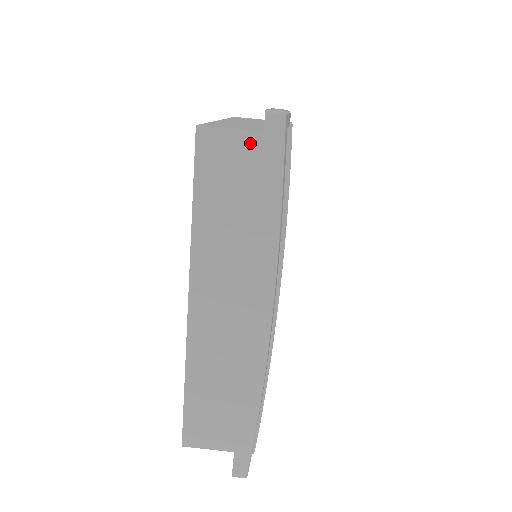
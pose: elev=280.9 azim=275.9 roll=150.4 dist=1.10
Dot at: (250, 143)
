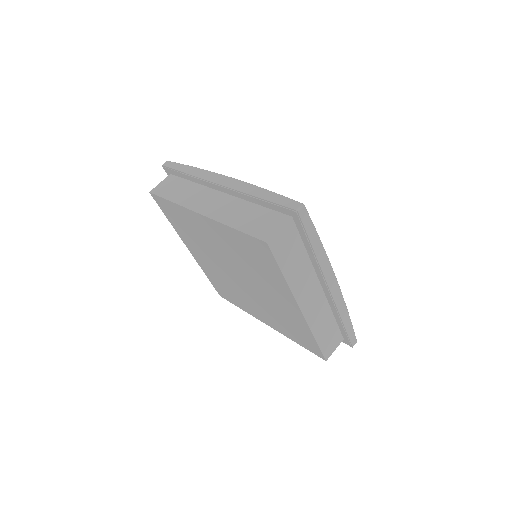
Dot at: (290, 226)
